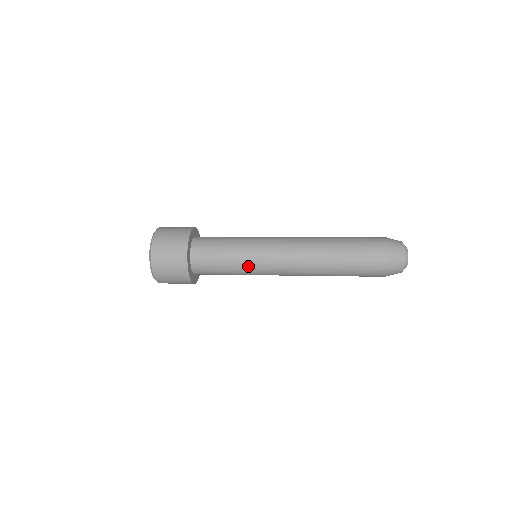
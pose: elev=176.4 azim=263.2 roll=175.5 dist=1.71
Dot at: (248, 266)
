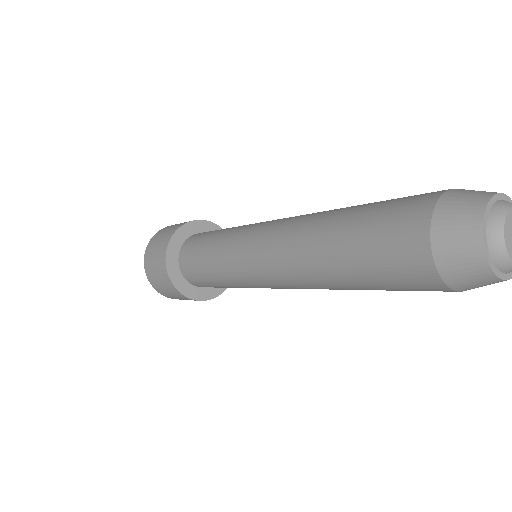
Dot at: occluded
